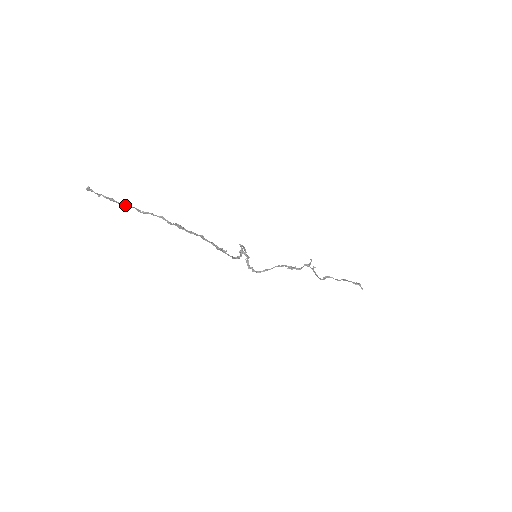
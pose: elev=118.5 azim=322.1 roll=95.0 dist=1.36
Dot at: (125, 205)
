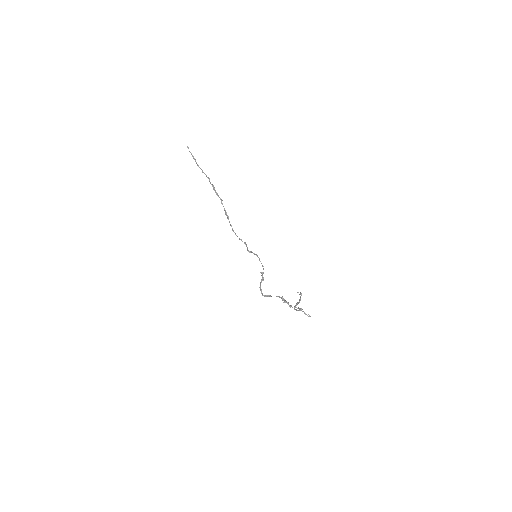
Dot at: occluded
